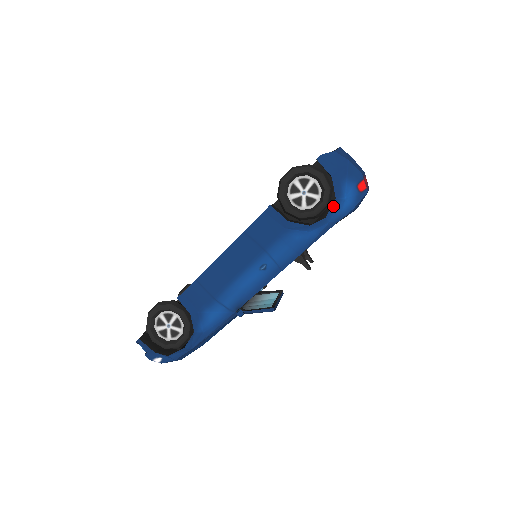
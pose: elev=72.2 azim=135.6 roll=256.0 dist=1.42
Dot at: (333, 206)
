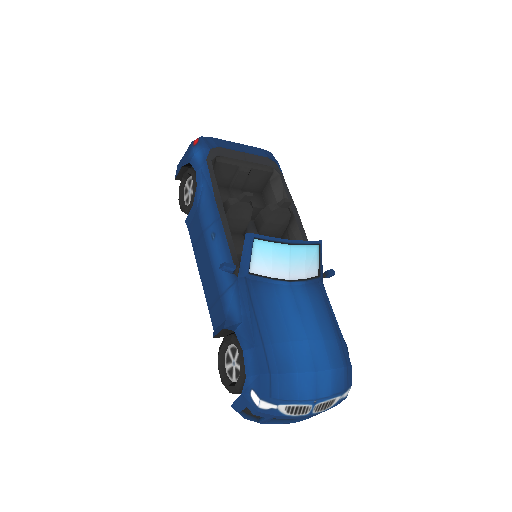
Dot at: (193, 165)
